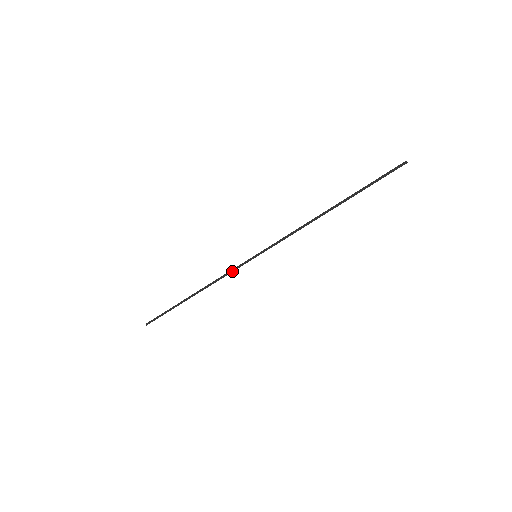
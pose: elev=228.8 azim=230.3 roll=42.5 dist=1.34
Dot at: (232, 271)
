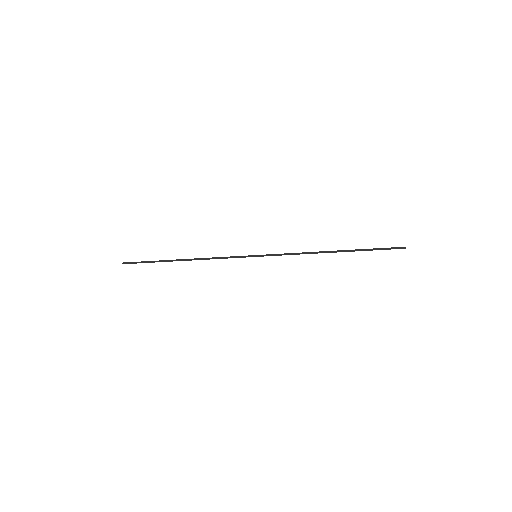
Dot at: occluded
